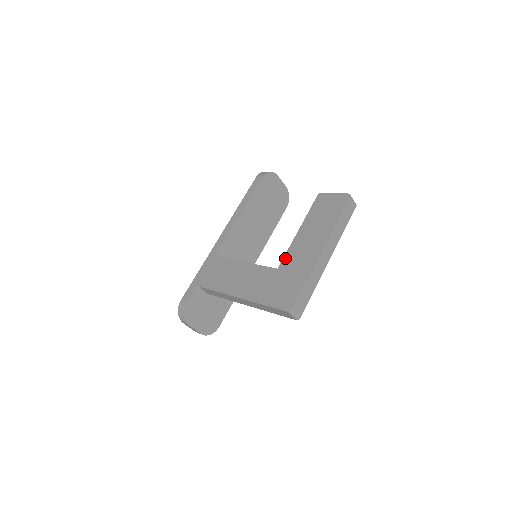
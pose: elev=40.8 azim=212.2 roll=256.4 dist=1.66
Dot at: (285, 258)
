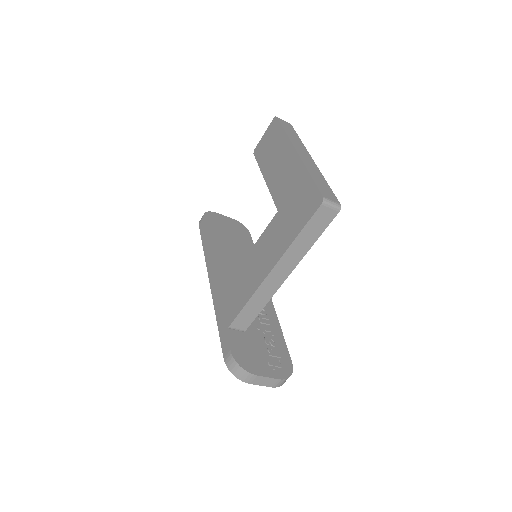
Dot at: (275, 199)
